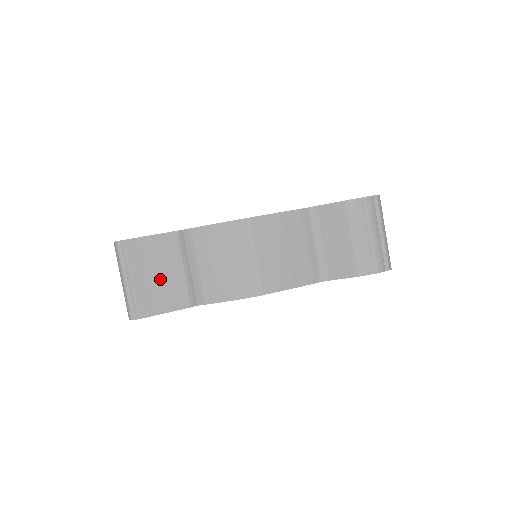
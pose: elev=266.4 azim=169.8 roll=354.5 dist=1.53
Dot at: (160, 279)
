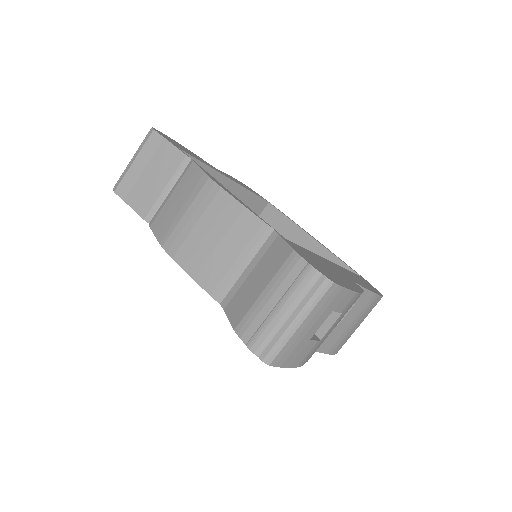
Dot at: (147, 179)
